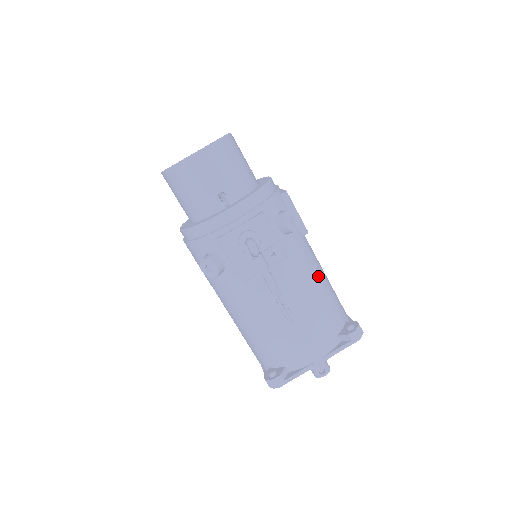
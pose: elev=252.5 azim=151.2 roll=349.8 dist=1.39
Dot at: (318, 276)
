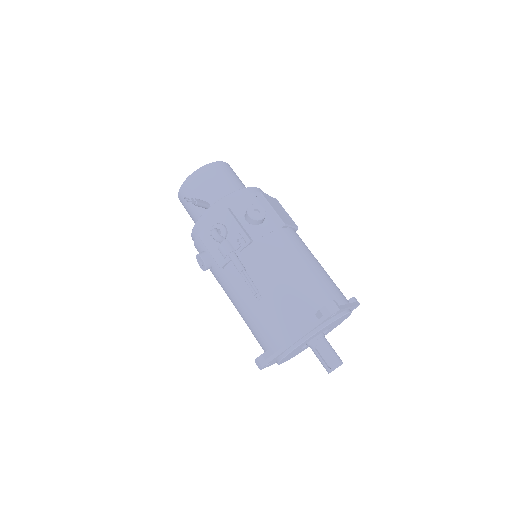
Dot at: (294, 260)
